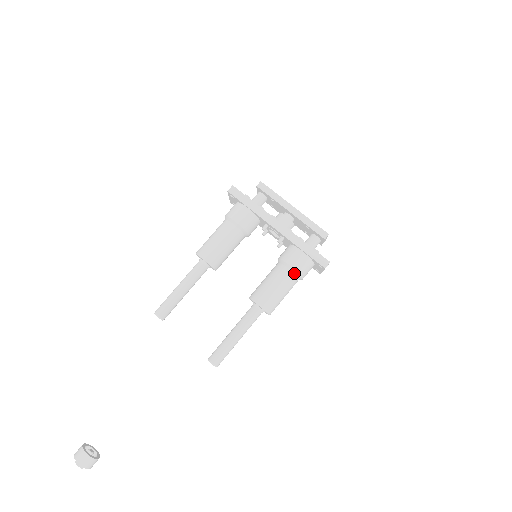
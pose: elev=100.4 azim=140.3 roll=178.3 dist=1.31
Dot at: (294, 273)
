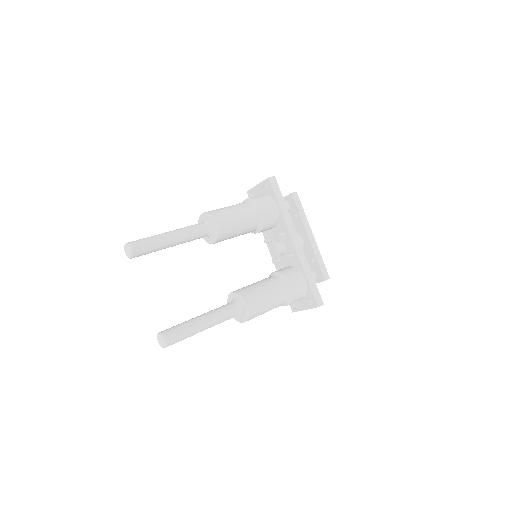
Dot at: (288, 294)
